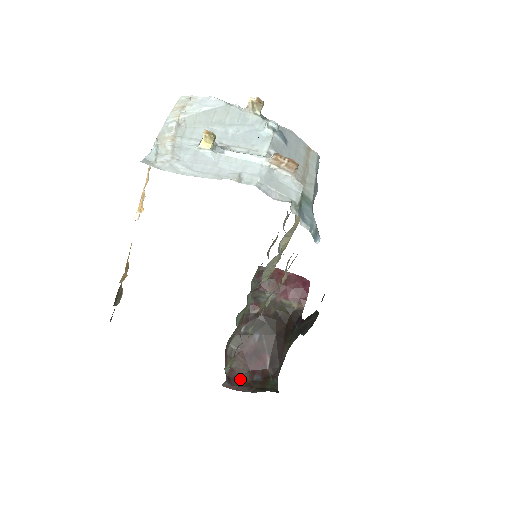
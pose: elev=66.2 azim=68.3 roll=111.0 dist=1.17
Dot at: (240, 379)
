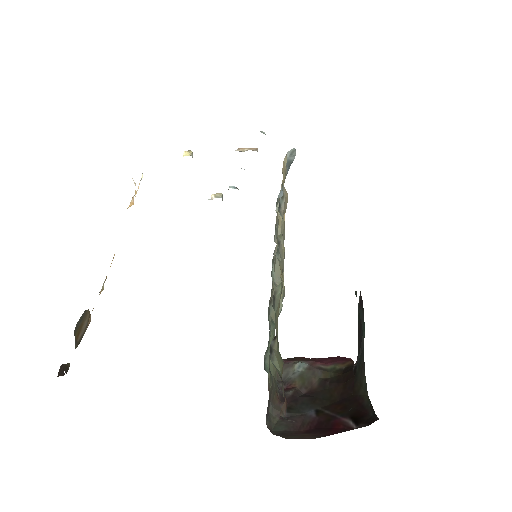
Dot at: occluded
